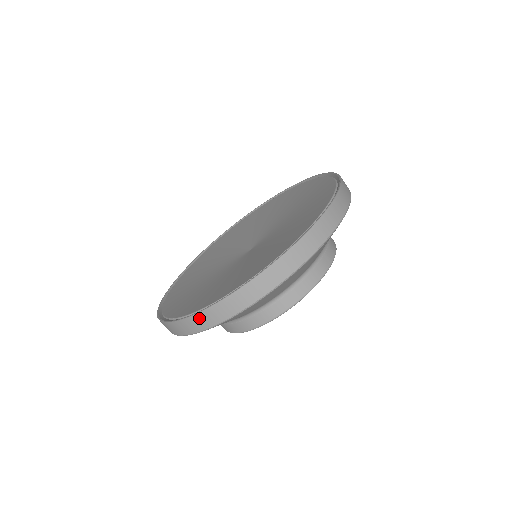
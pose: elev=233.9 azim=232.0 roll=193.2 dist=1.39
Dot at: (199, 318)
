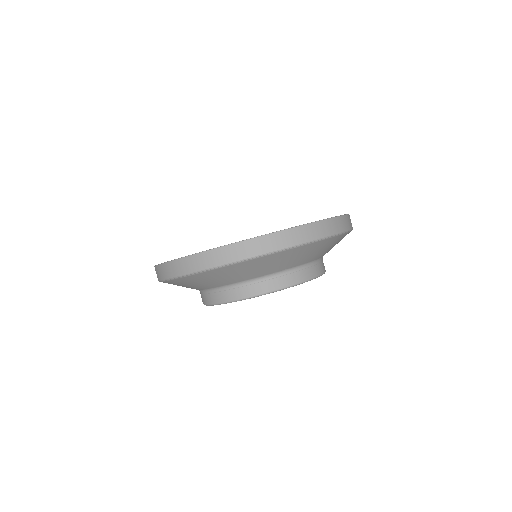
Dot at: (226, 250)
